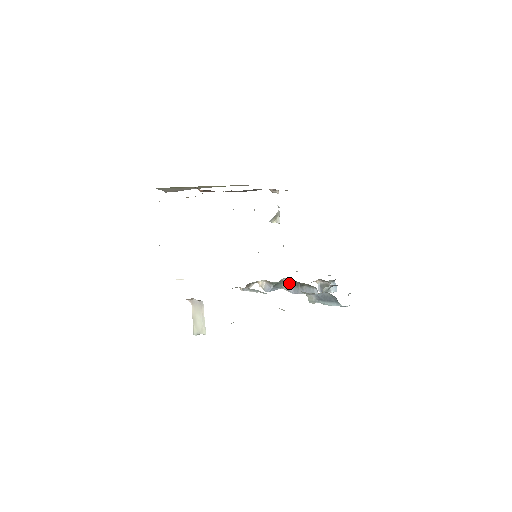
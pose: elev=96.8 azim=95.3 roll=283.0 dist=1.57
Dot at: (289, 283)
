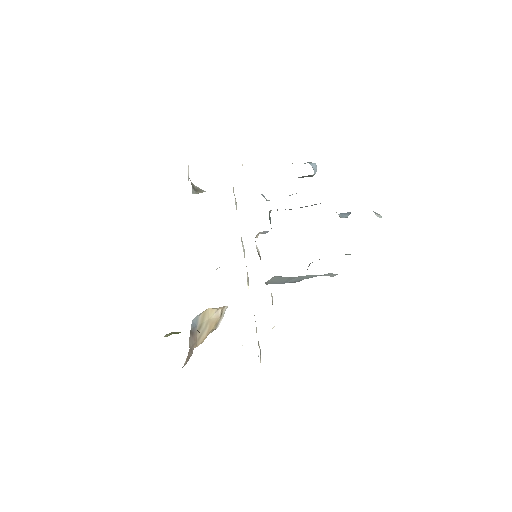
Dot at: occluded
